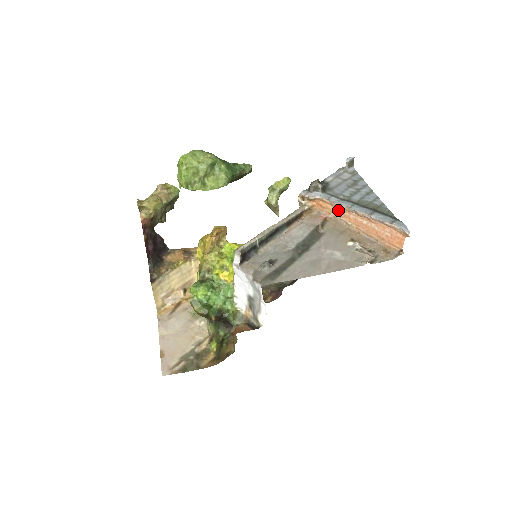
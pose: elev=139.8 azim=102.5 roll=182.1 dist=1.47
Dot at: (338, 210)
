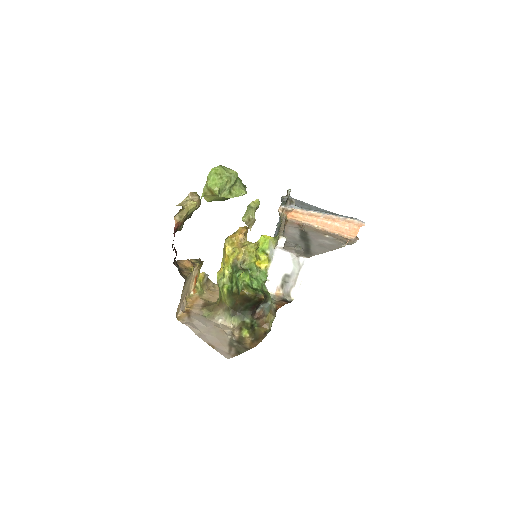
Dot at: (308, 217)
